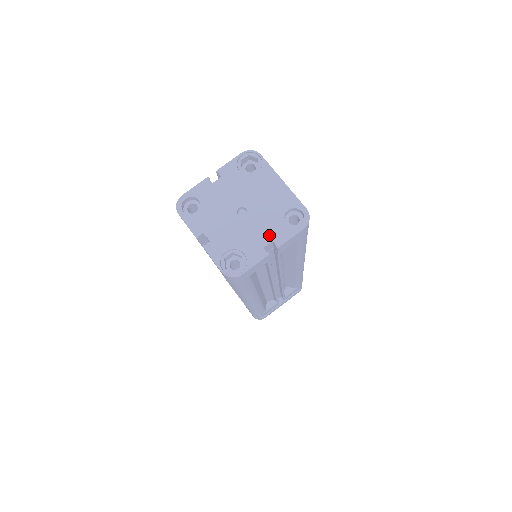
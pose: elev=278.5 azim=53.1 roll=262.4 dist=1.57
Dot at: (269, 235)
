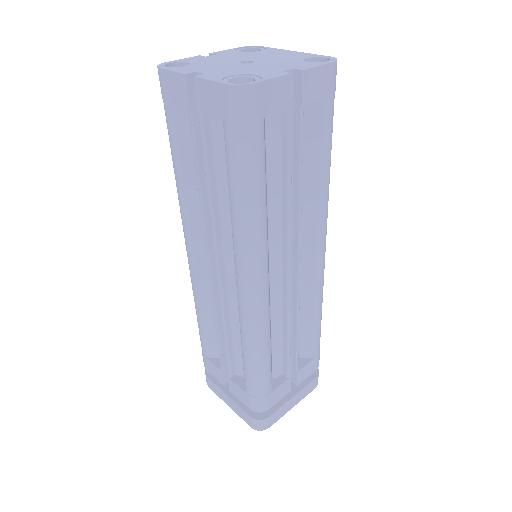
Dot at: (287, 67)
